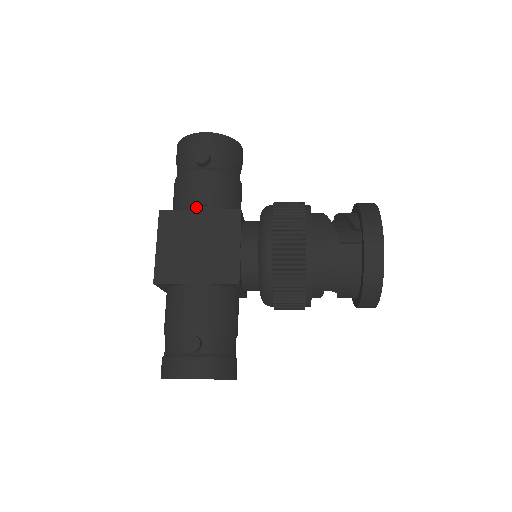
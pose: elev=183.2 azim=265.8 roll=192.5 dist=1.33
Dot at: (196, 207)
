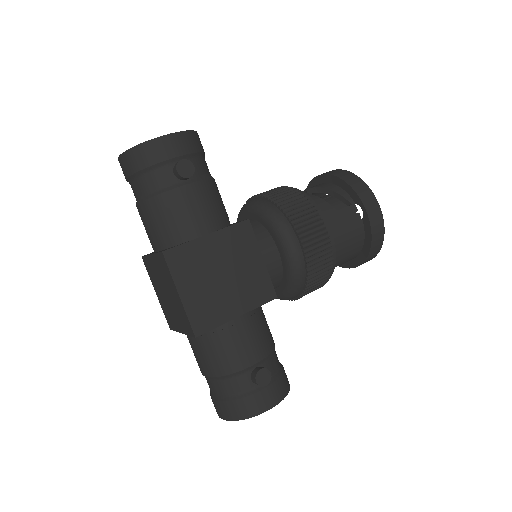
Dot at: (201, 232)
